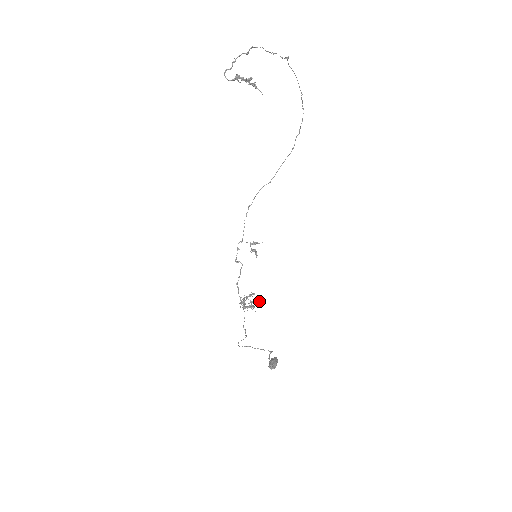
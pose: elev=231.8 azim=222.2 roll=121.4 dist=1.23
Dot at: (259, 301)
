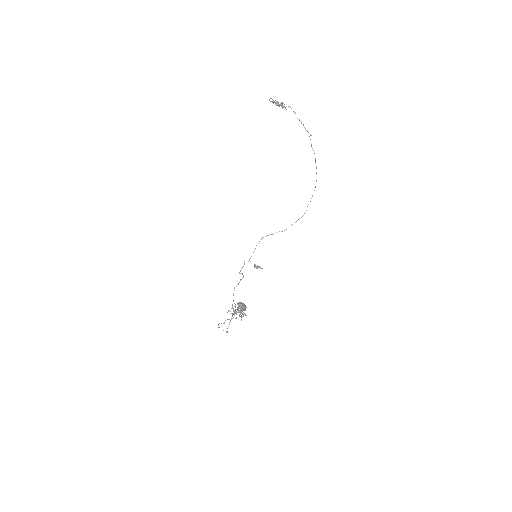
Dot at: occluded
